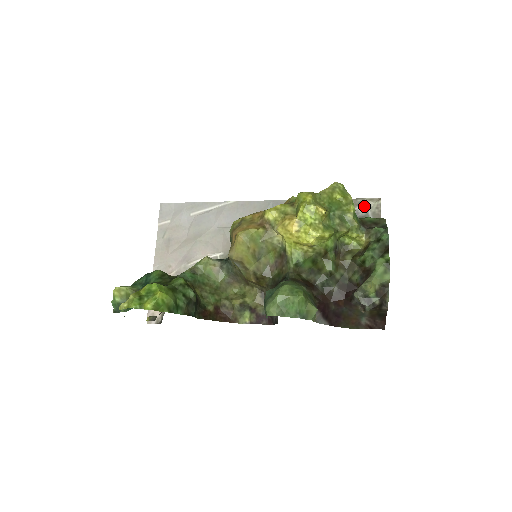
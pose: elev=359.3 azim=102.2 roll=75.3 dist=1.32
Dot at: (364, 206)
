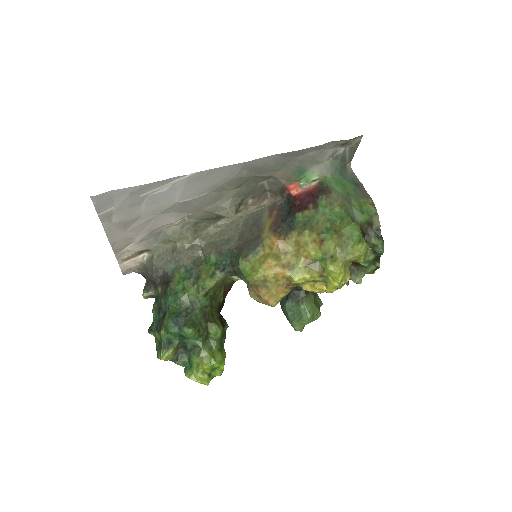
Dot at: (344, 145)
